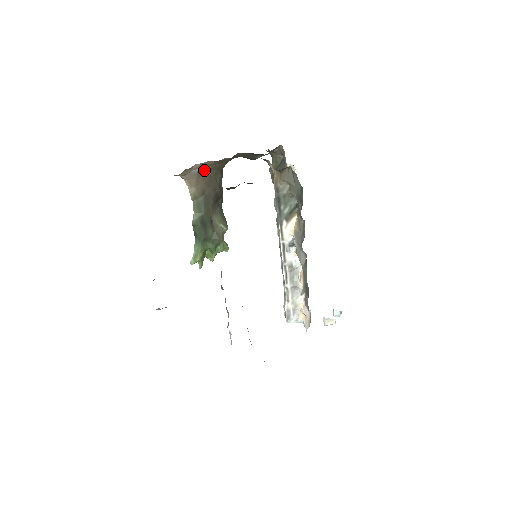
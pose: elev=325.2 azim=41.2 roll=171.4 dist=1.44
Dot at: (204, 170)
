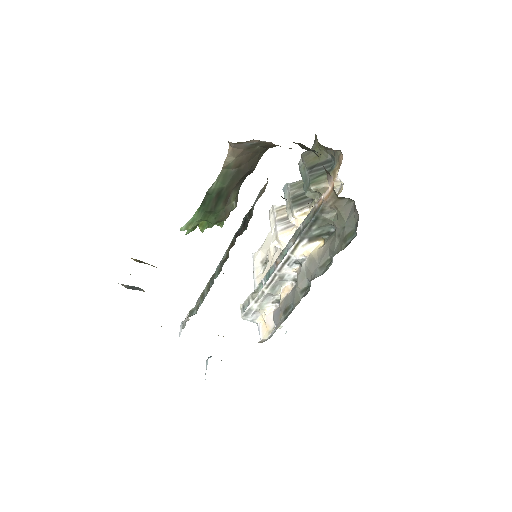
Dot at: (256, 145)
